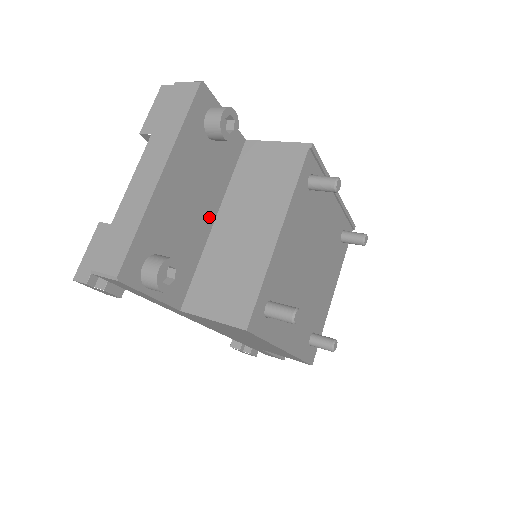
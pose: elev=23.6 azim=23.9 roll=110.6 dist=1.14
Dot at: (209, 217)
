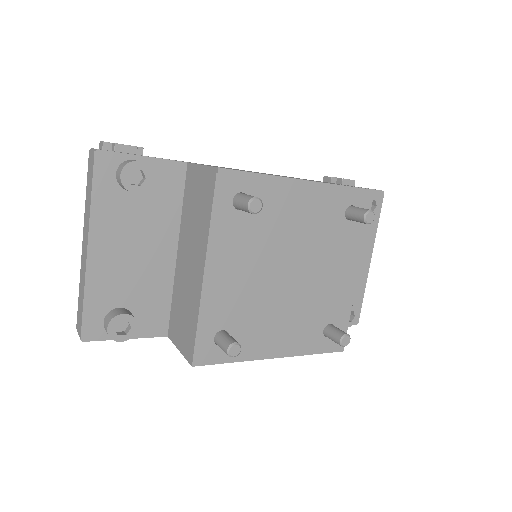
Dot at: (168, 253)
